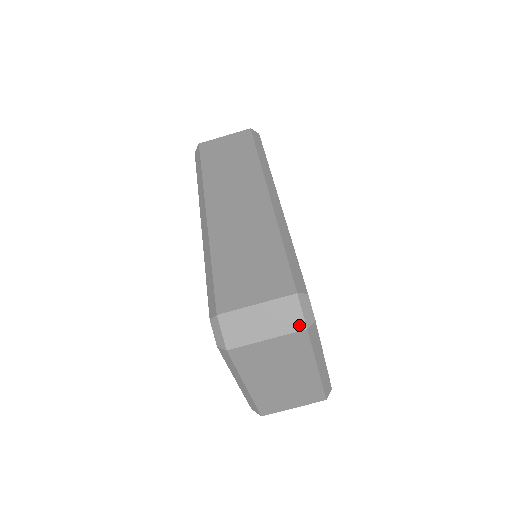
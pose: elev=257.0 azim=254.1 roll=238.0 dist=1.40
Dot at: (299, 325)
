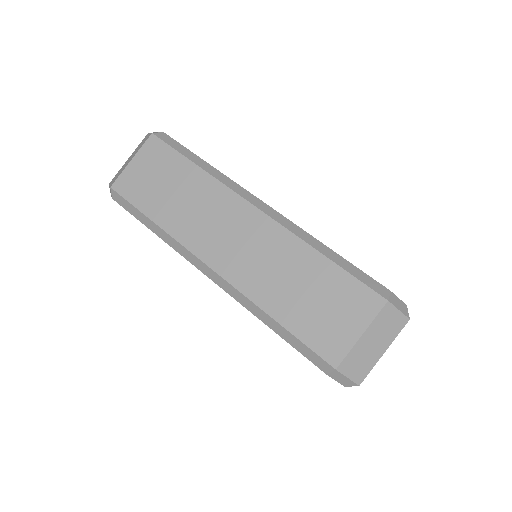
Dot at: (402, 322)
